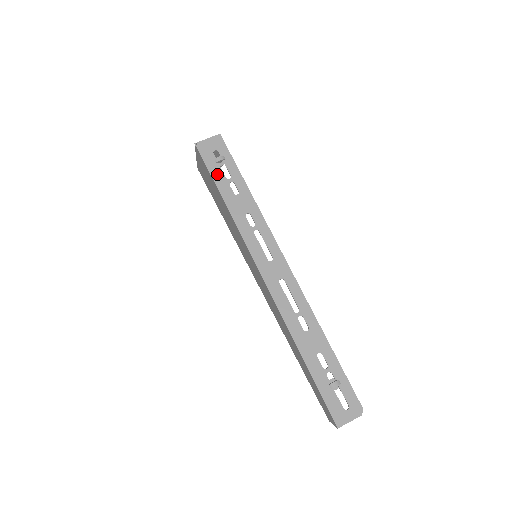
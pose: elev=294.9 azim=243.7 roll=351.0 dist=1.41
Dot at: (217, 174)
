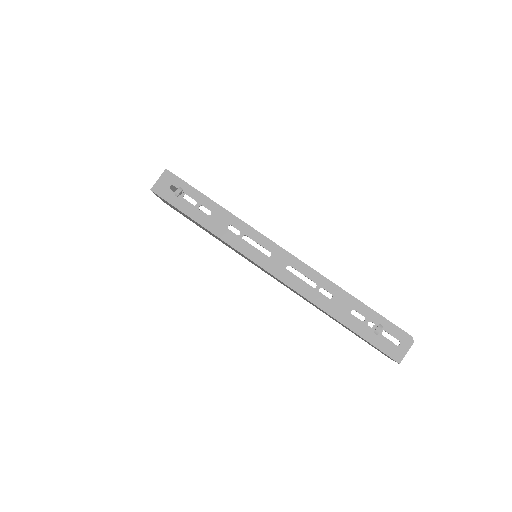
Dot at: (184, 206)
